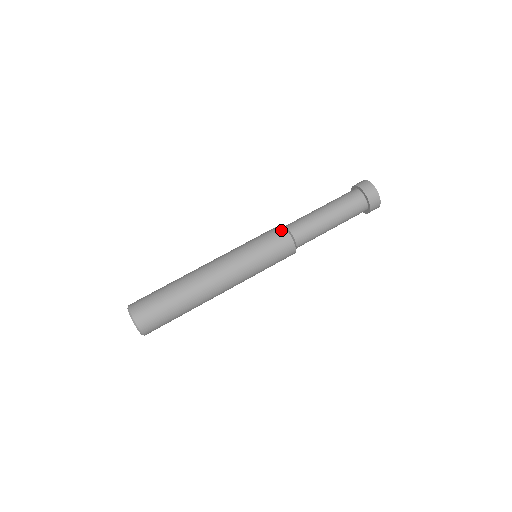
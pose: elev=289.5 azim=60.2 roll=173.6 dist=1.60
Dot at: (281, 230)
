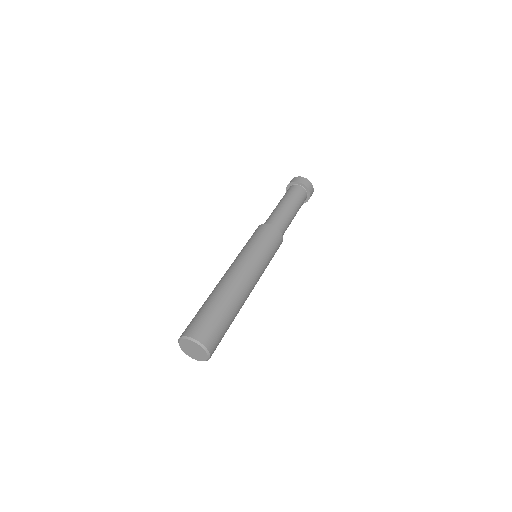
Dot at: (275, 230)
